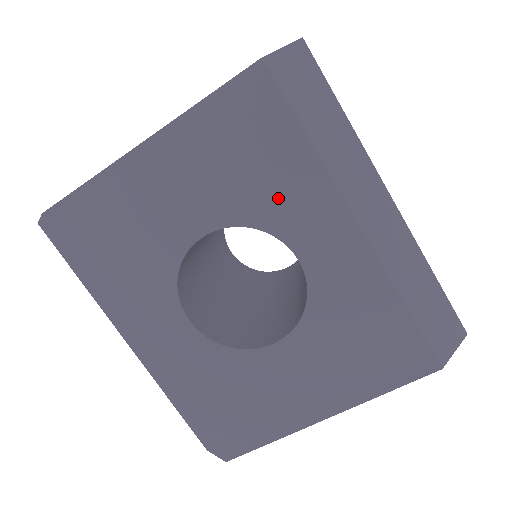
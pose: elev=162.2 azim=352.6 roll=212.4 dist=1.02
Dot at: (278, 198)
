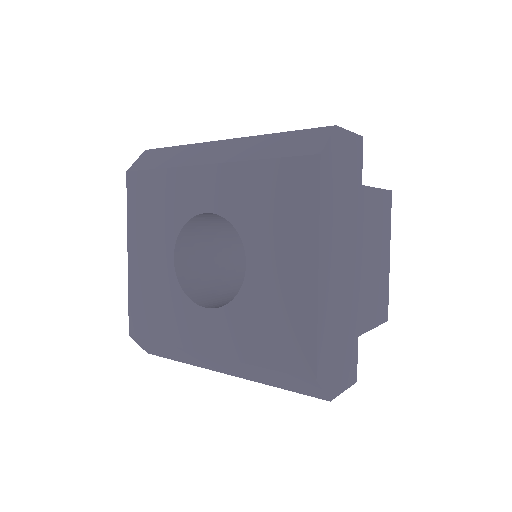
Dot at: (176, 203)
